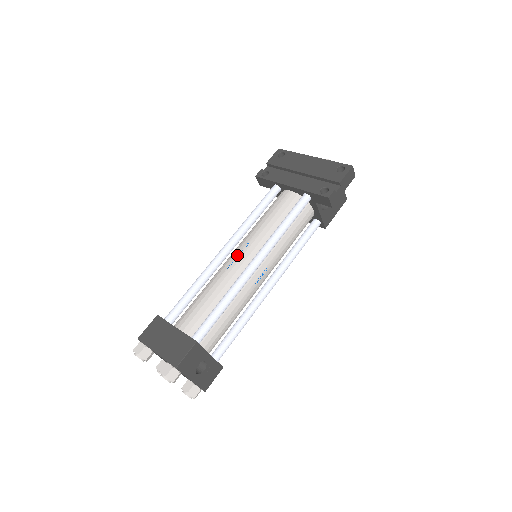
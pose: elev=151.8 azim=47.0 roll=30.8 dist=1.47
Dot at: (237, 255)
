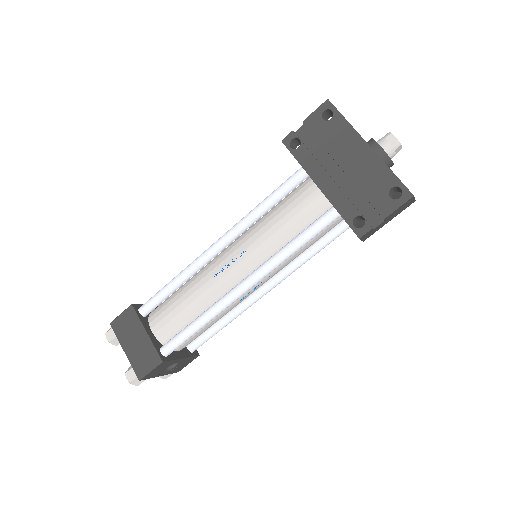
Dot at: (229, 262)
